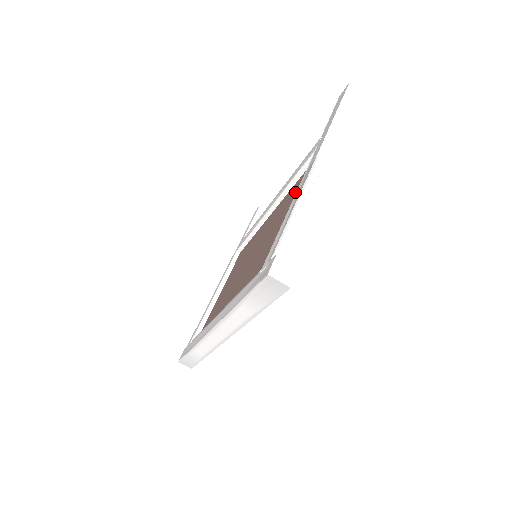
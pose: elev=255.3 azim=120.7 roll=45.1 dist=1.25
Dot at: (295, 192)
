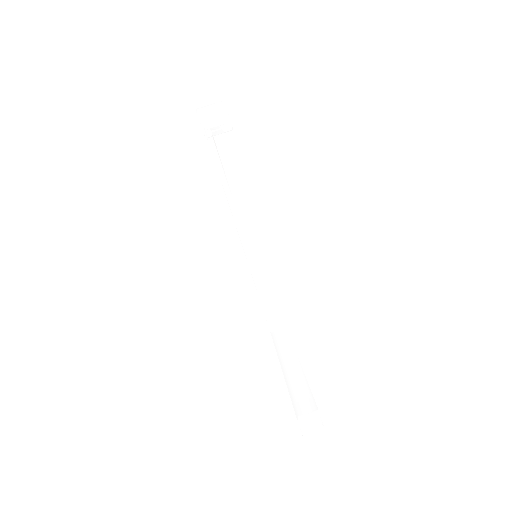
Dot at: occluded
